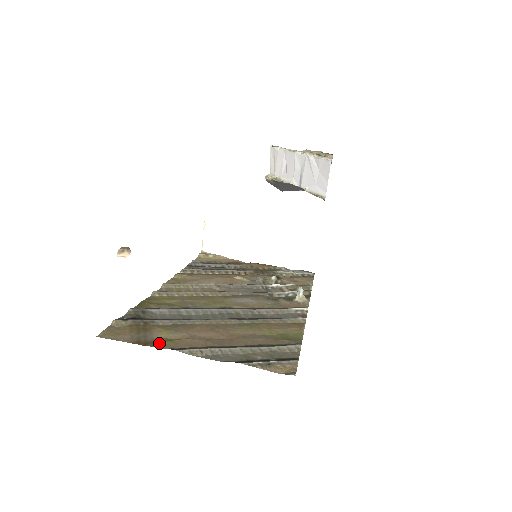
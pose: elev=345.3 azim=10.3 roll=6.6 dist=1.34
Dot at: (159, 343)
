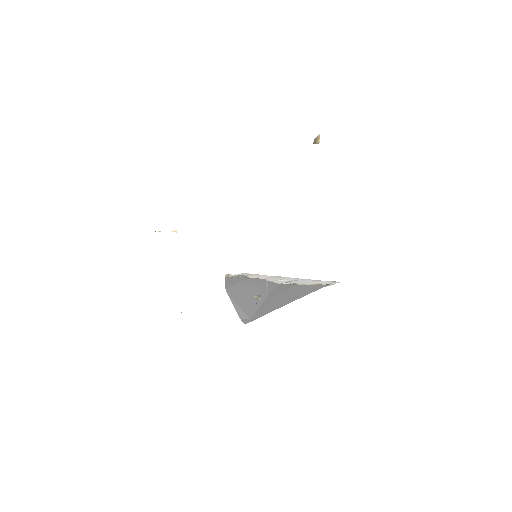
Dot at: occluded
